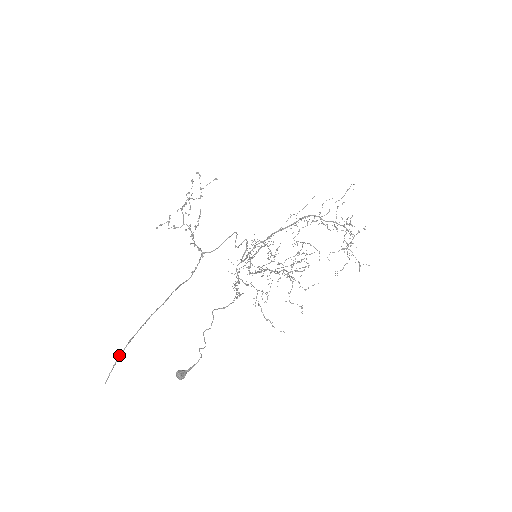
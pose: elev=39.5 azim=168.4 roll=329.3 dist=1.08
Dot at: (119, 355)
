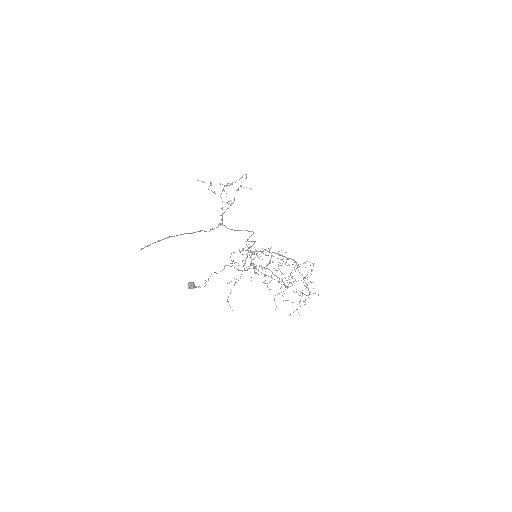
Dot at: (160, 240)
